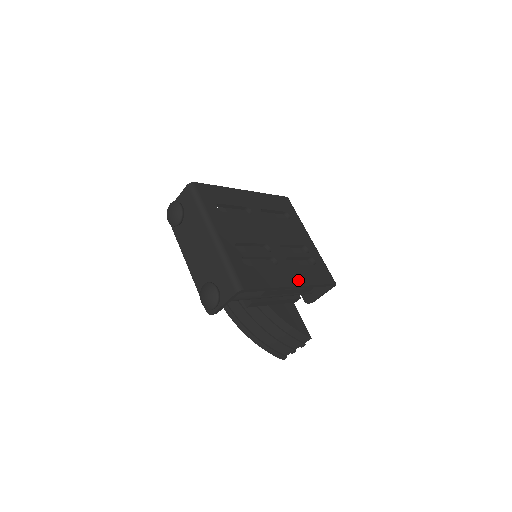
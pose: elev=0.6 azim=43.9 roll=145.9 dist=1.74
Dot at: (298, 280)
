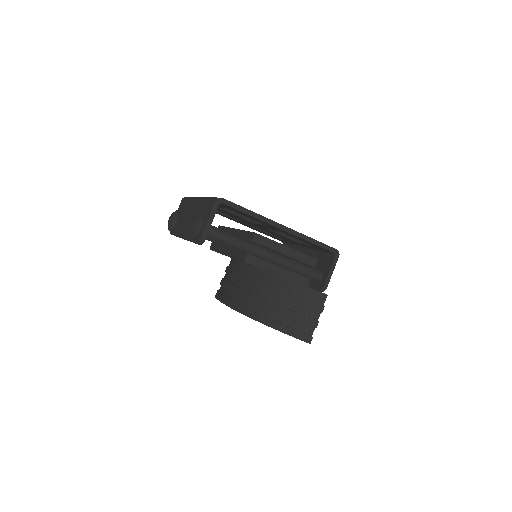
Dot at: occluded
